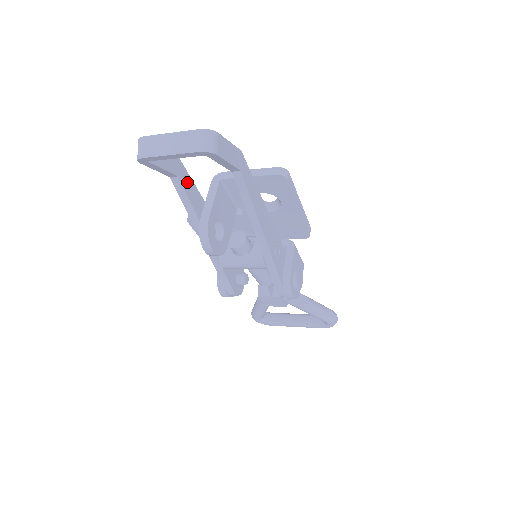
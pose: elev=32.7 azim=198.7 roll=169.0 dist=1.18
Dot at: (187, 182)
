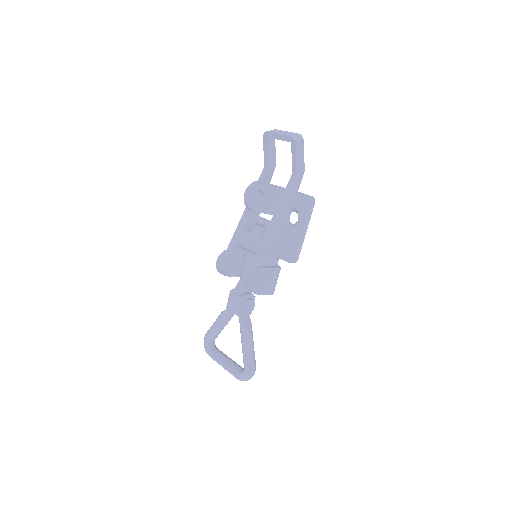
Dot at: (268, 177)
